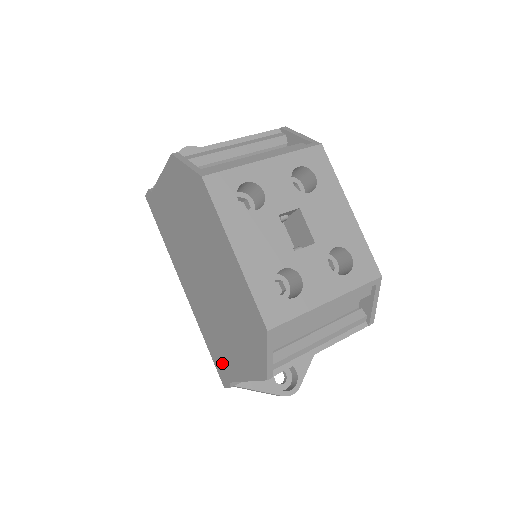
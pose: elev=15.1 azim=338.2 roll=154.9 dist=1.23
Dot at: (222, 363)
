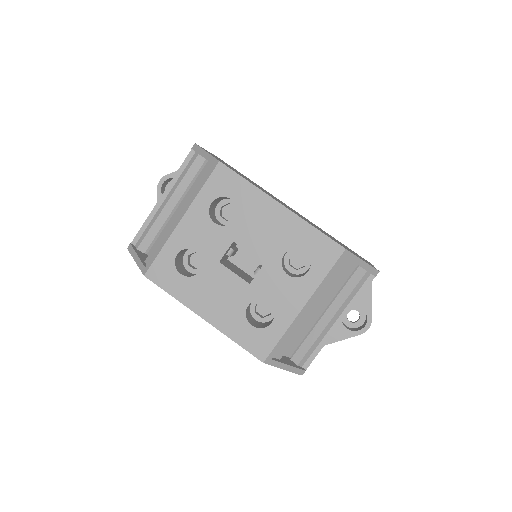
Dot at: occluded
